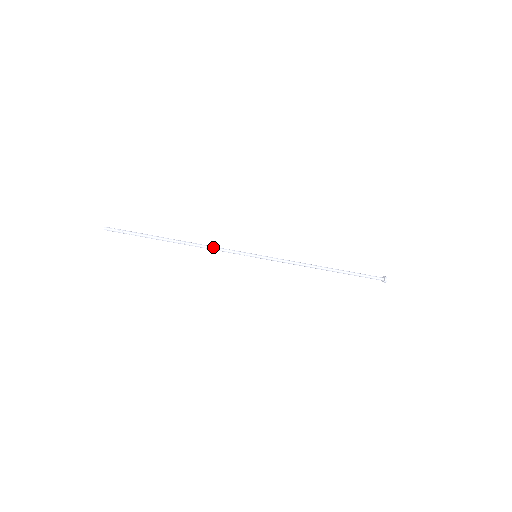
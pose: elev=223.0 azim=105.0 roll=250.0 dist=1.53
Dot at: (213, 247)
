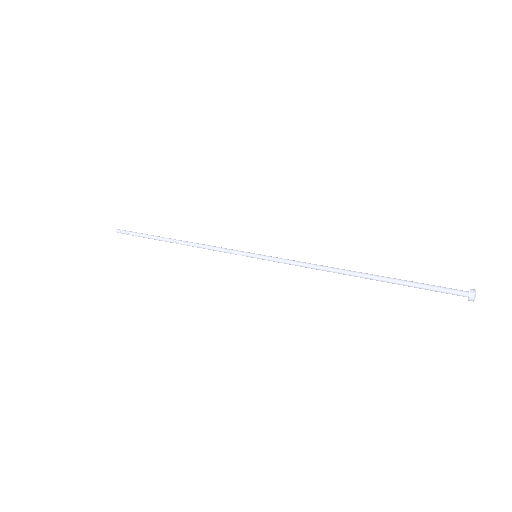
Dot at: (207, 246)
